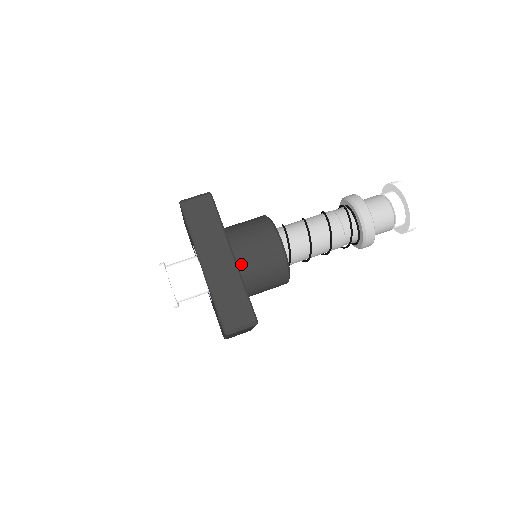
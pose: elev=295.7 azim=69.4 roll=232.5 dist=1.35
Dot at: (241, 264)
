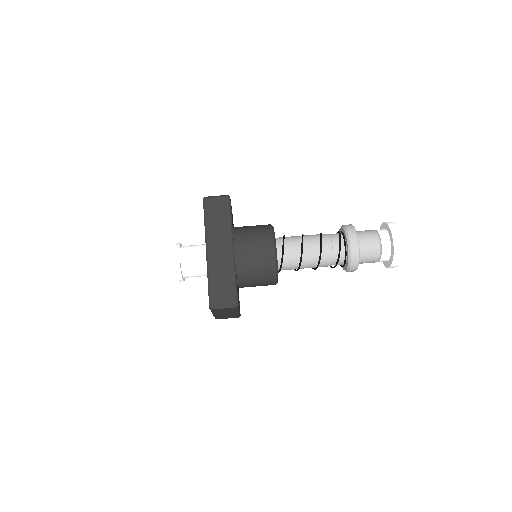
Dot at: (238, 257)
